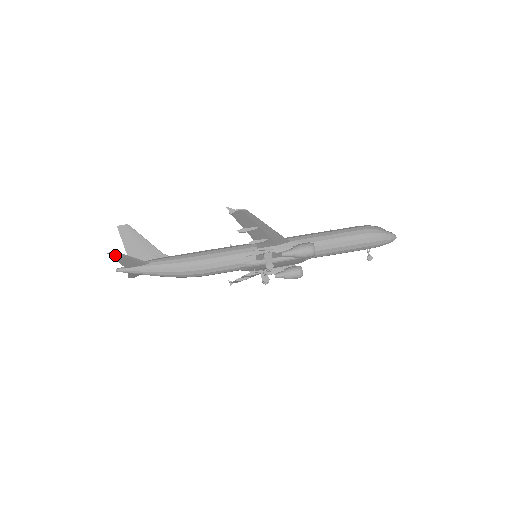
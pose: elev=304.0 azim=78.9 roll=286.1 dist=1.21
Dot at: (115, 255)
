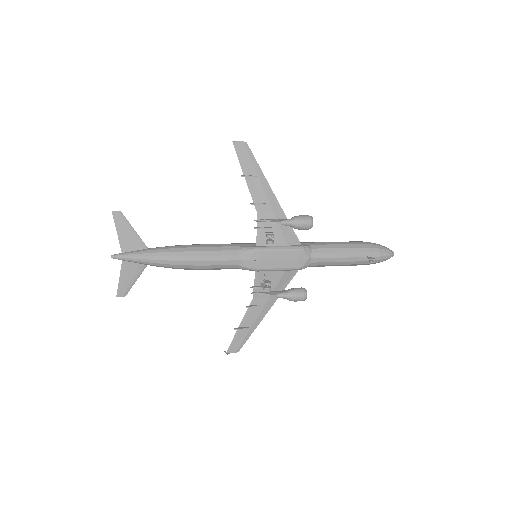
Dot at: (118, 218)
